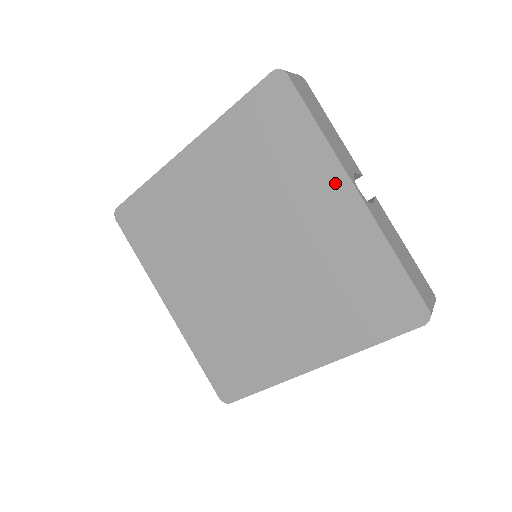
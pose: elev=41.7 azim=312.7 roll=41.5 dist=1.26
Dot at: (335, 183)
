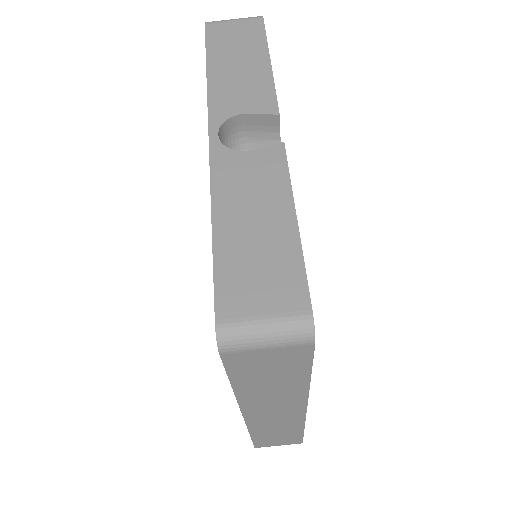
Dot at: occluded
